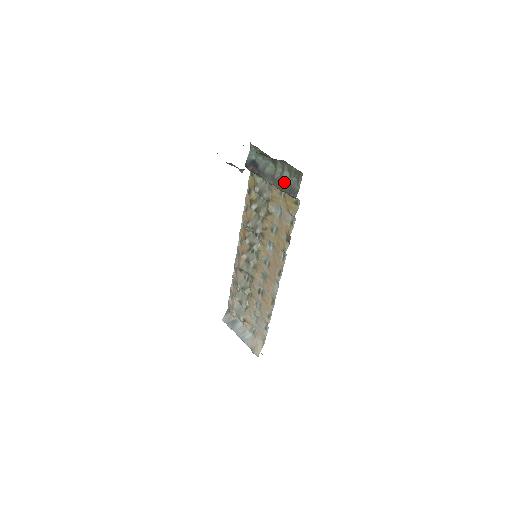
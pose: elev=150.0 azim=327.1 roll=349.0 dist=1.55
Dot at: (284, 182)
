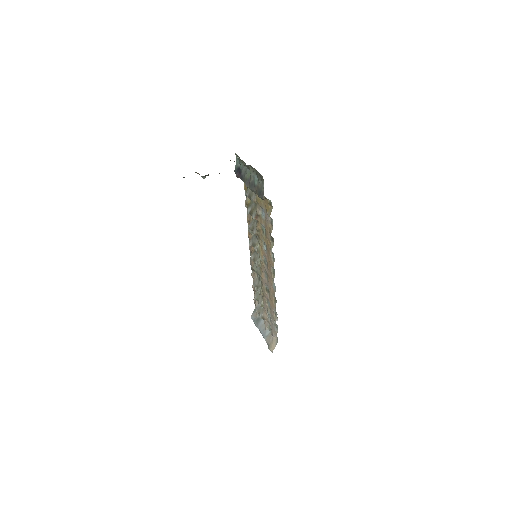
Dot at: (256, 185)
